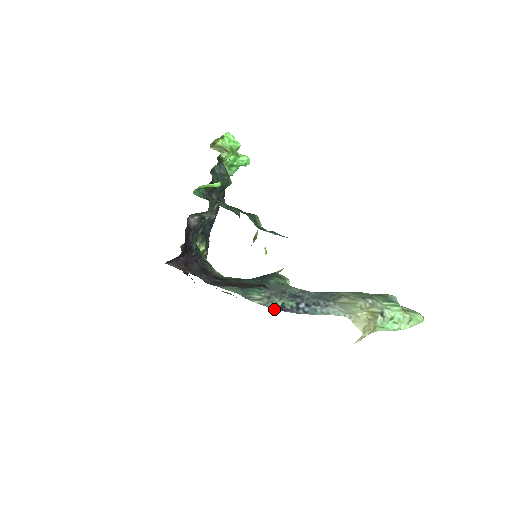
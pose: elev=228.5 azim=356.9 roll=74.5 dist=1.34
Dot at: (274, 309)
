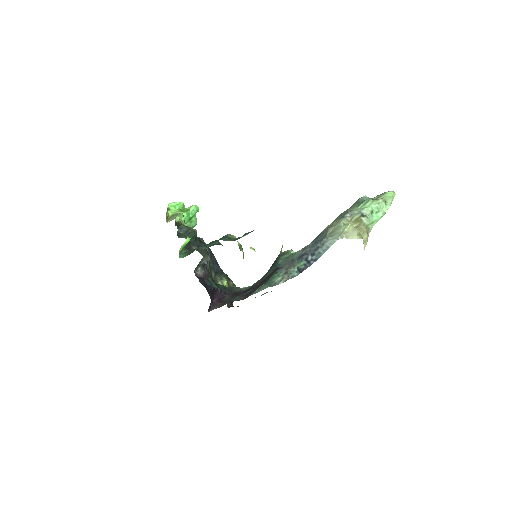
Dot at: (295, 276)
